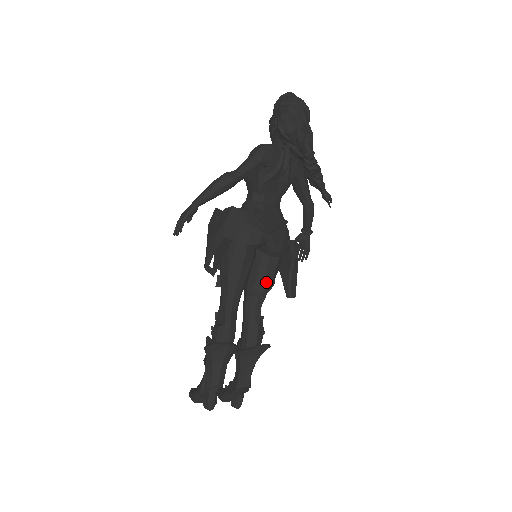
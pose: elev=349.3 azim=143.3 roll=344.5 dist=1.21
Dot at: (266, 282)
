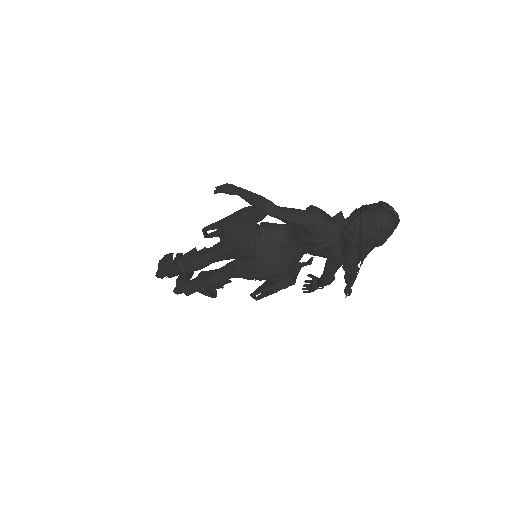
Dot at: (244, 274)
